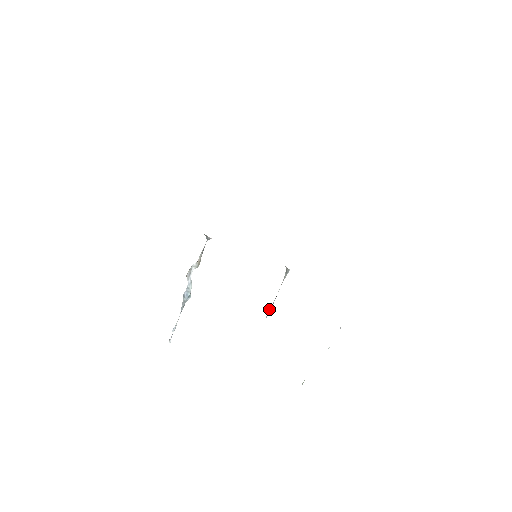
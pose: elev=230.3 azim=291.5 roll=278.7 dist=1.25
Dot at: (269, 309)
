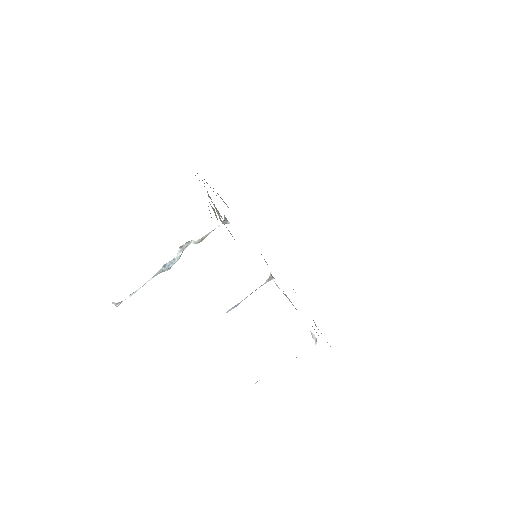
Dot at: occluded
